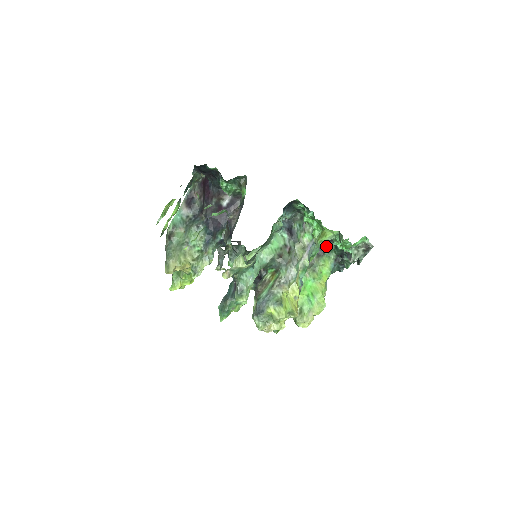
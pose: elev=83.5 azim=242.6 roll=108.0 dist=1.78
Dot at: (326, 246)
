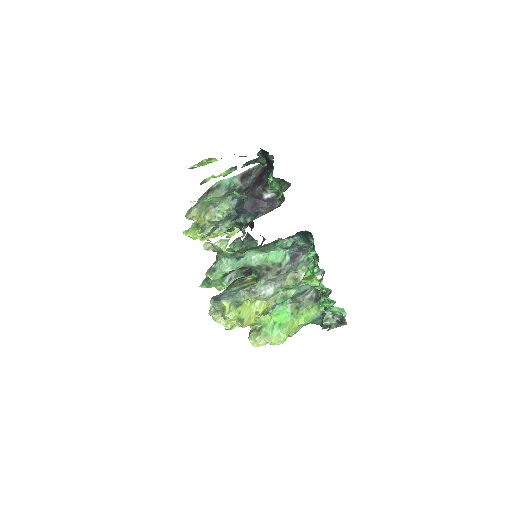
Dot at: occluded
